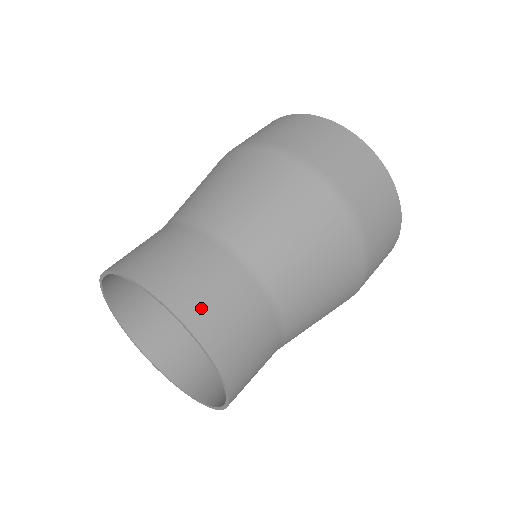
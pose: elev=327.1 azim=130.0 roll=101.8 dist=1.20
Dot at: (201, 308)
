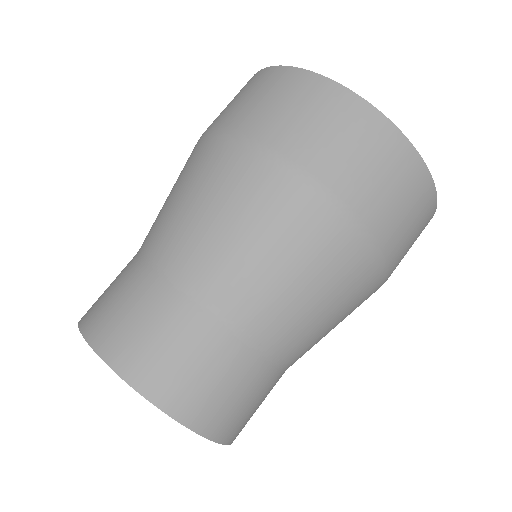
Dot at: (95, 309)
